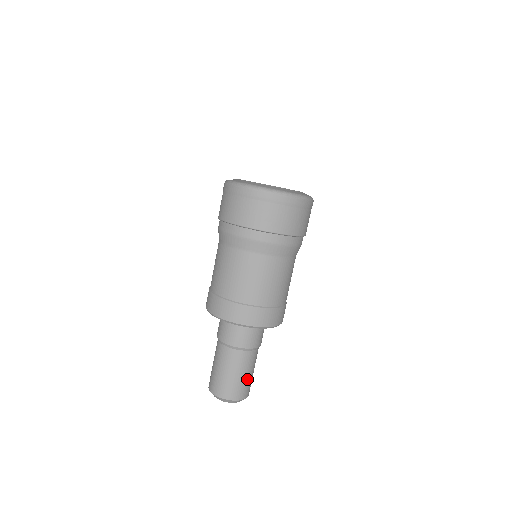
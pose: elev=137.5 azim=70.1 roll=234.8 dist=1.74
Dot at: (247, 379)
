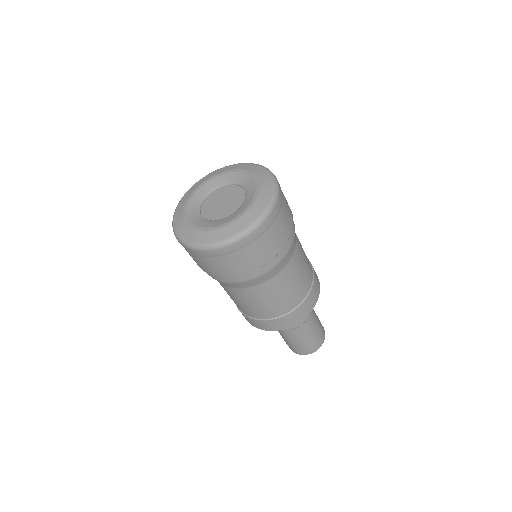
Dot at: (319, 325)
